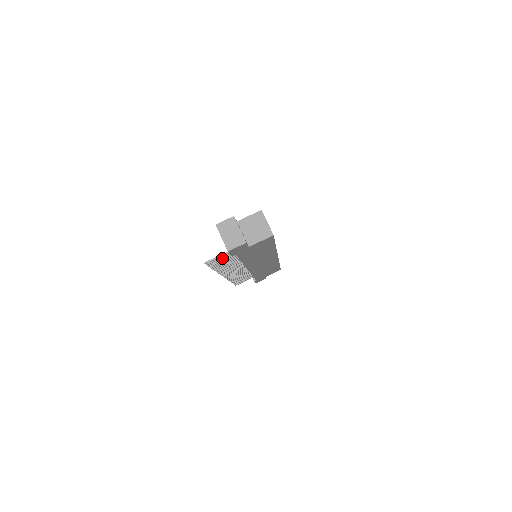
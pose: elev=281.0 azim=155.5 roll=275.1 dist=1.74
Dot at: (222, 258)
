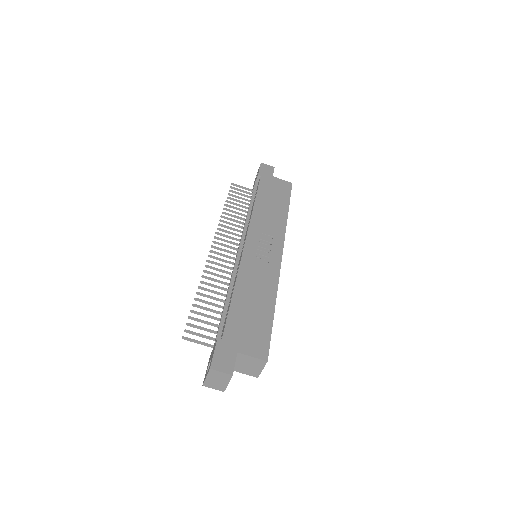
Dot at: (204, 330)
